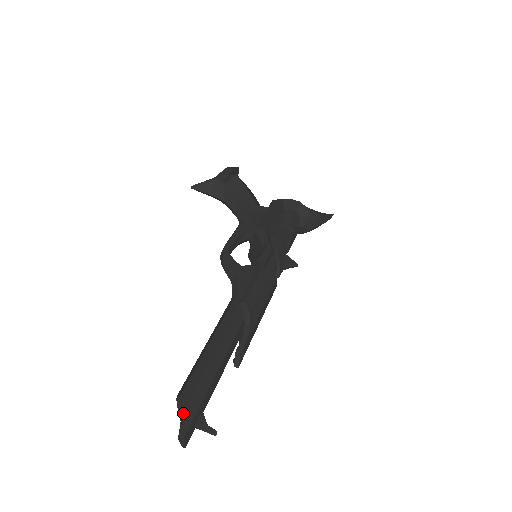
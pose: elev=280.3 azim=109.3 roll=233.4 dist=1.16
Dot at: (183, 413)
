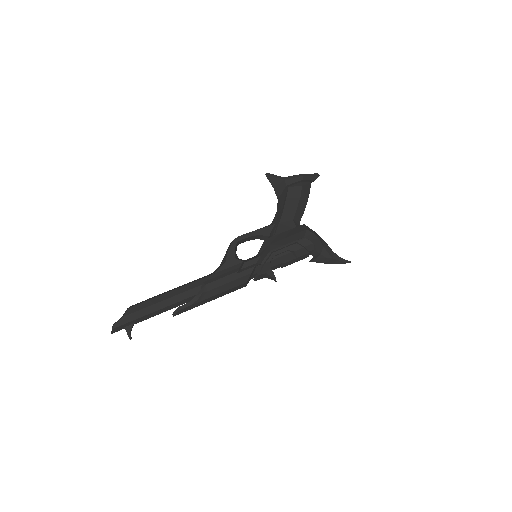
Dot at: (121, 318)
